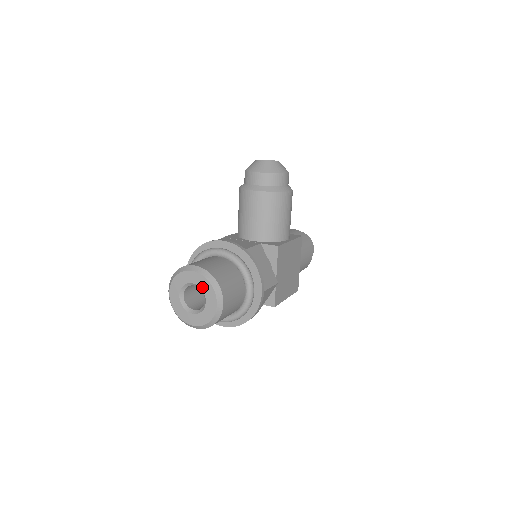
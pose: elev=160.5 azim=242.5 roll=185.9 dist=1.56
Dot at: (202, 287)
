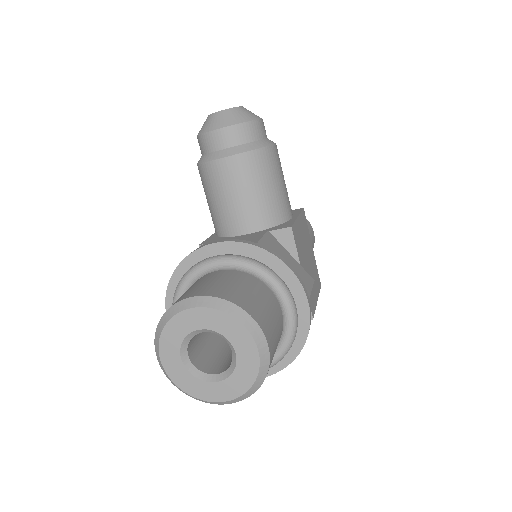
Dot at: (220, 330)
